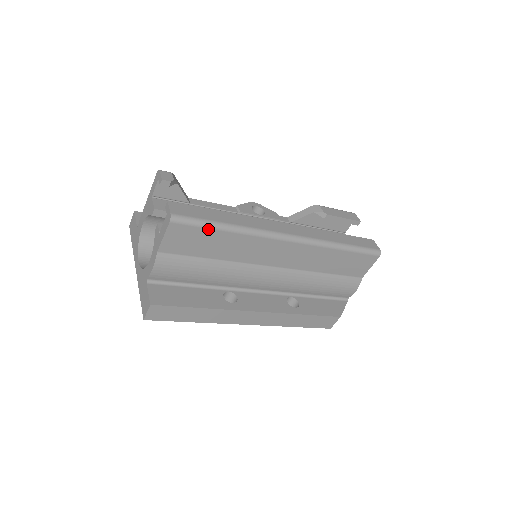
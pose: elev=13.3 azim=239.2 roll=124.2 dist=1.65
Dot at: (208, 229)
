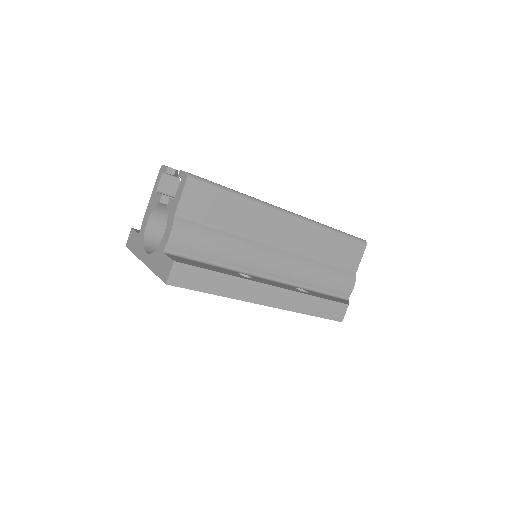
Dot at: (220, 192)
